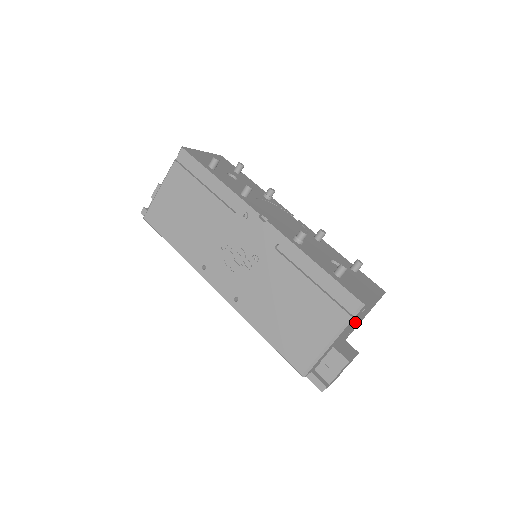
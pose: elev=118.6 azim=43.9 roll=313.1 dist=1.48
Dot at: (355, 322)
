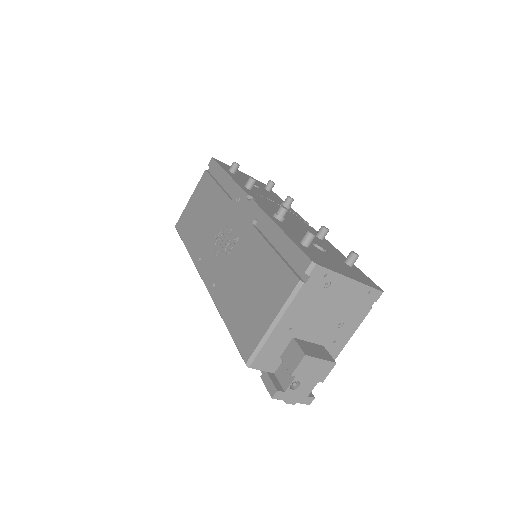
Dot at: (326, 311)
